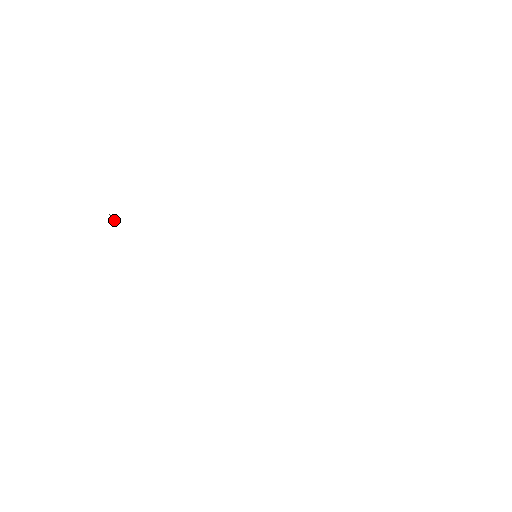
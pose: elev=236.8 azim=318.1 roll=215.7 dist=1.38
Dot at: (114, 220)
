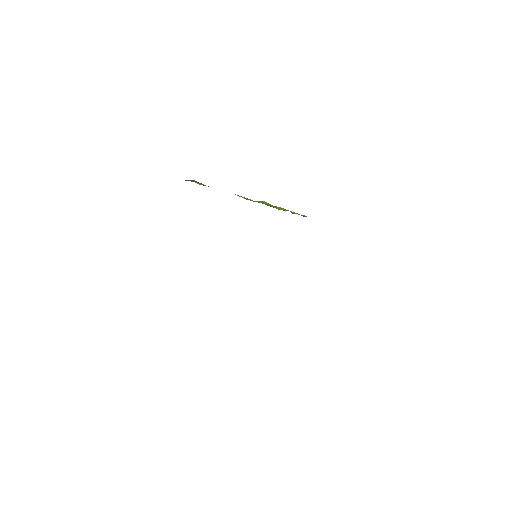
Dot at: occluded
